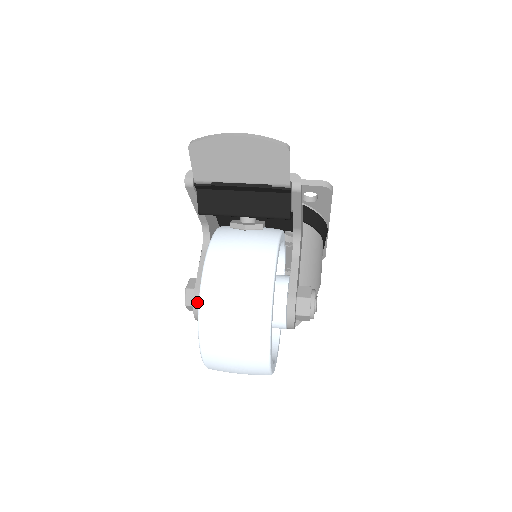
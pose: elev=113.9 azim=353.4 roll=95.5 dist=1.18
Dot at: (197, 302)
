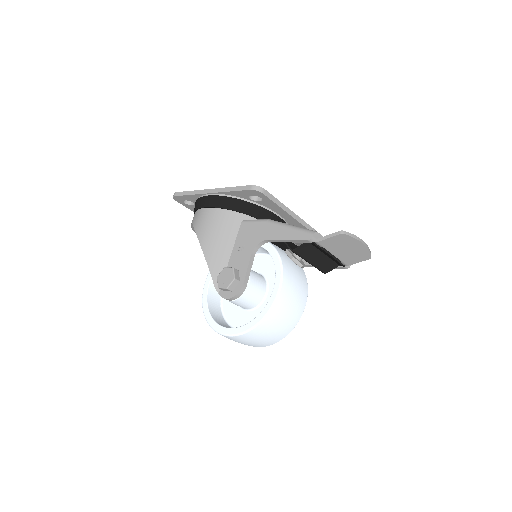
Dot at: (241, 293)
